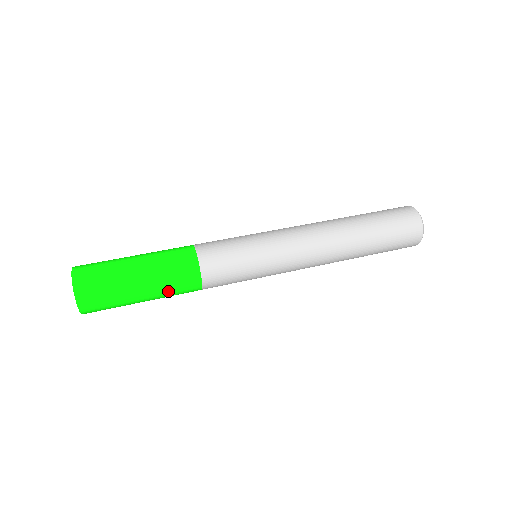
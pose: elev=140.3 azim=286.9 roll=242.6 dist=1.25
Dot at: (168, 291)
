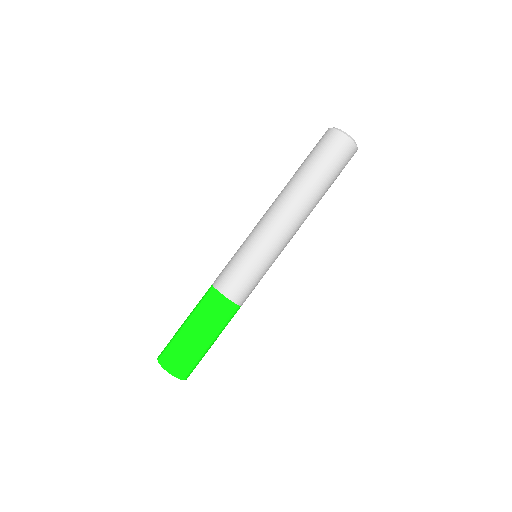
Dot at: occluded
